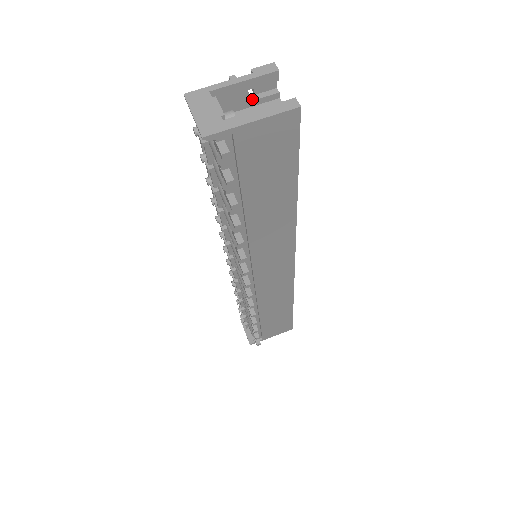
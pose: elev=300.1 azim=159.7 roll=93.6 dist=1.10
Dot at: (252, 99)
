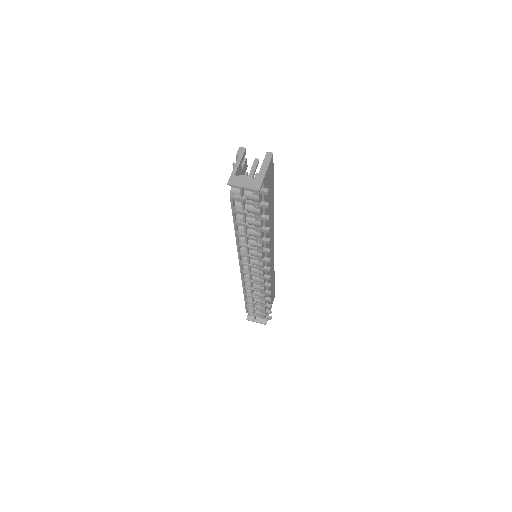
Dot at: (241, 168)
